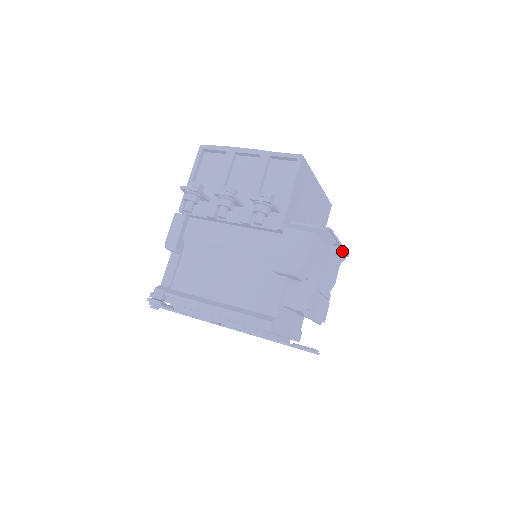
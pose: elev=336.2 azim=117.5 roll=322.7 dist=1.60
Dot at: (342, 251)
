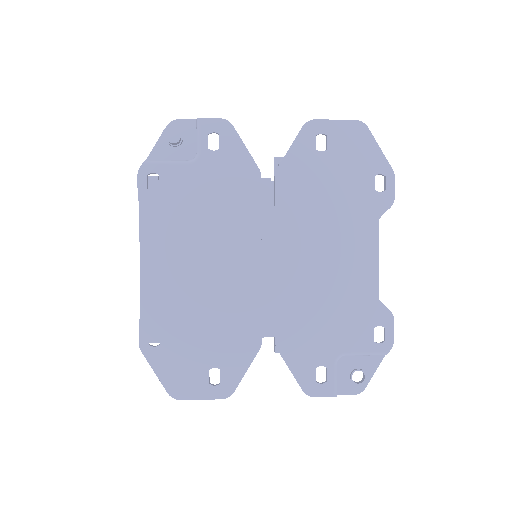
Dot at: occluded
